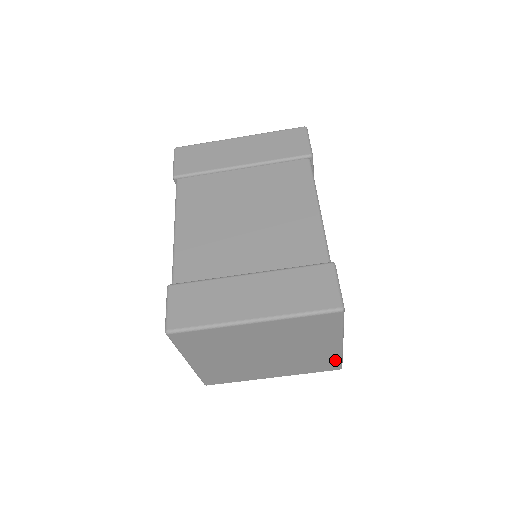
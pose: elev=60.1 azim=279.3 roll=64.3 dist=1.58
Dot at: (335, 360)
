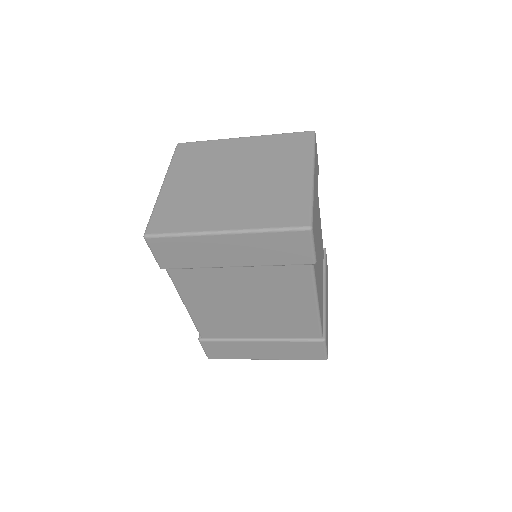
Dot at: occluded
